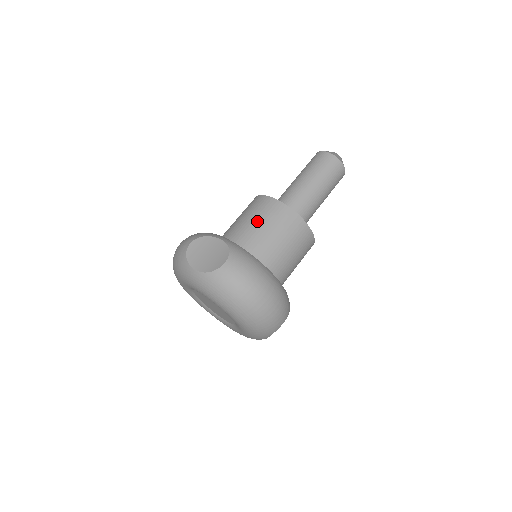
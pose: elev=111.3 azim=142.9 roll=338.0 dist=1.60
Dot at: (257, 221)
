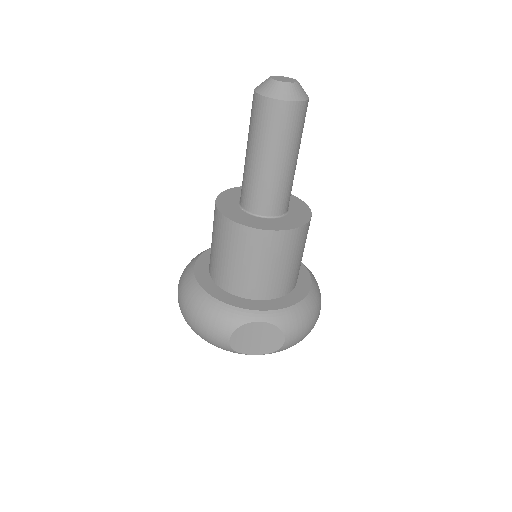
Dot at: (268, 265)
